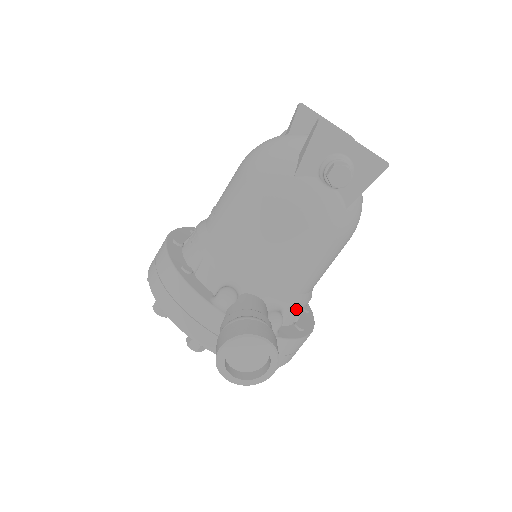
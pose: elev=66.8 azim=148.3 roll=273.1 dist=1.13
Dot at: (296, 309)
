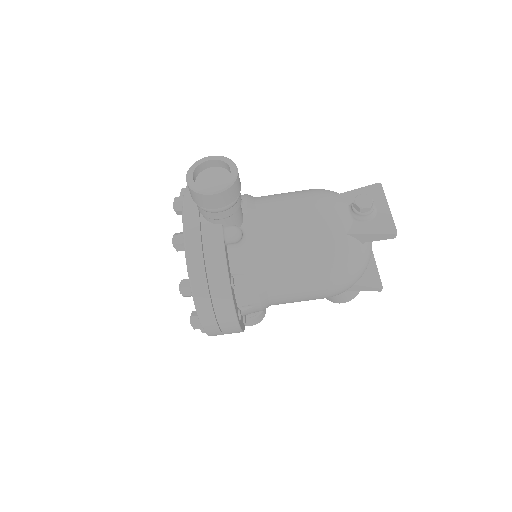
Dot at: (248, 263)
